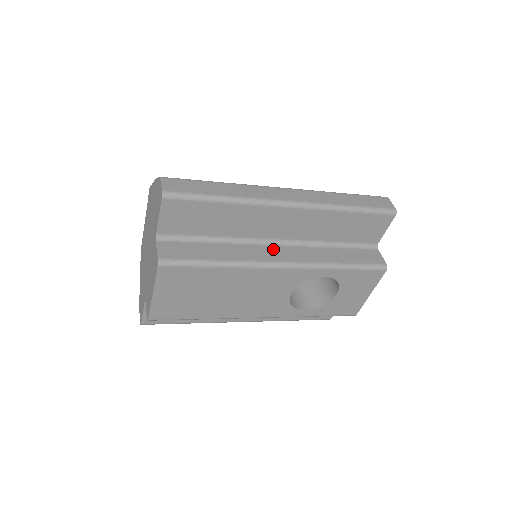
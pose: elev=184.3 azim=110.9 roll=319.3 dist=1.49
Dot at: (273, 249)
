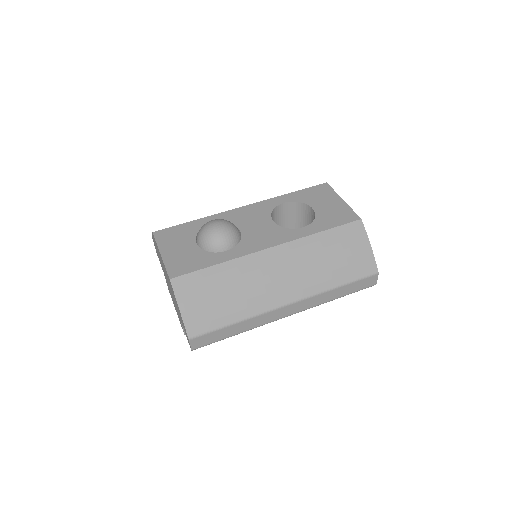
Dot at: occluded
